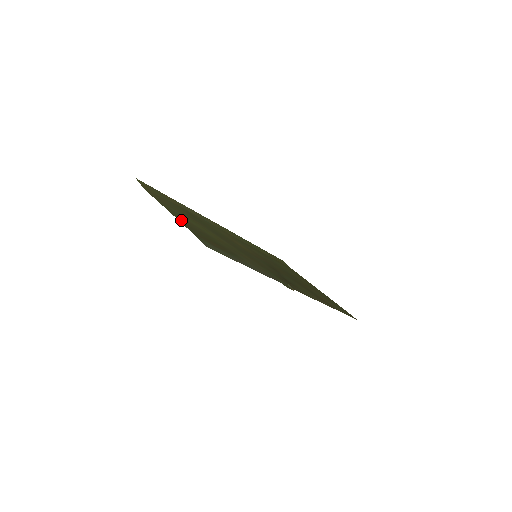
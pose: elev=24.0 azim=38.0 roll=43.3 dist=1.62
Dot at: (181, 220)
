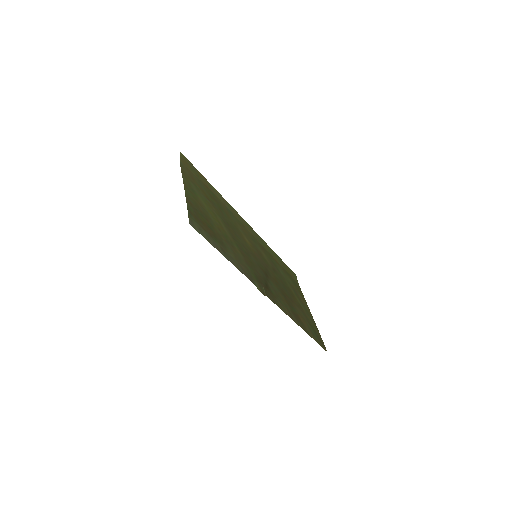
Dot at: (189, 197)
